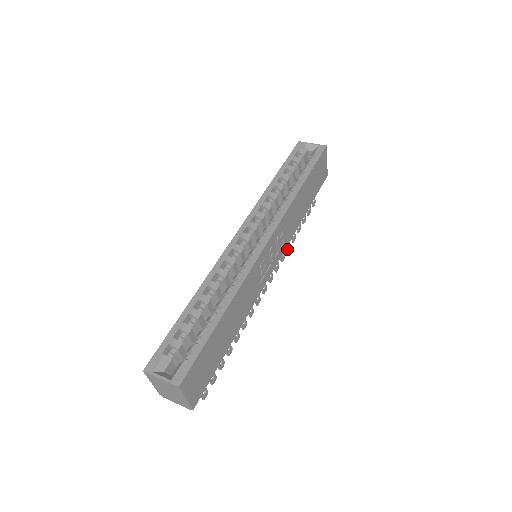
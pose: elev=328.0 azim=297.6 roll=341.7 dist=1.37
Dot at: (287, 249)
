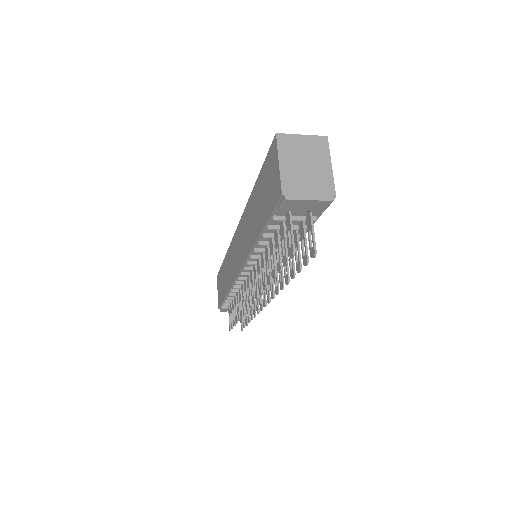
Dot at: (255, 311)
